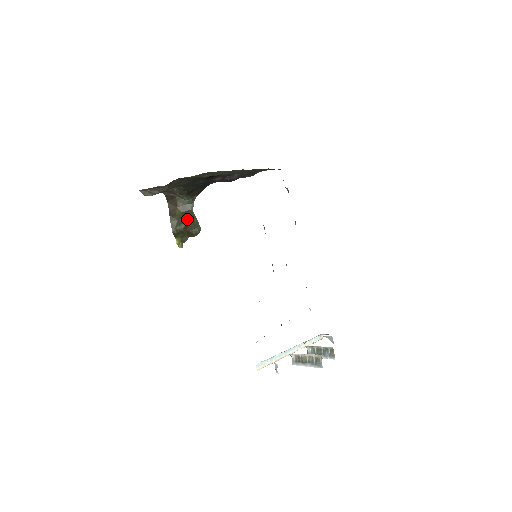
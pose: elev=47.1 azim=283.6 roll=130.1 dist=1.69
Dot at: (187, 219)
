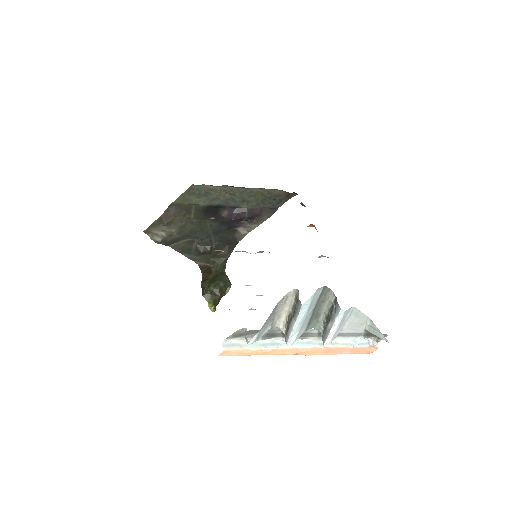
Dot at: (217, 279)
